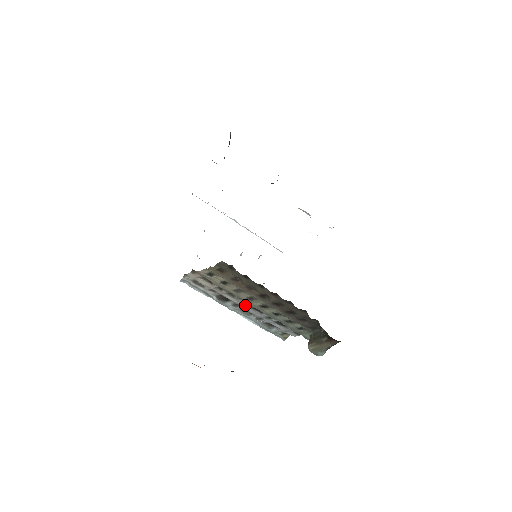
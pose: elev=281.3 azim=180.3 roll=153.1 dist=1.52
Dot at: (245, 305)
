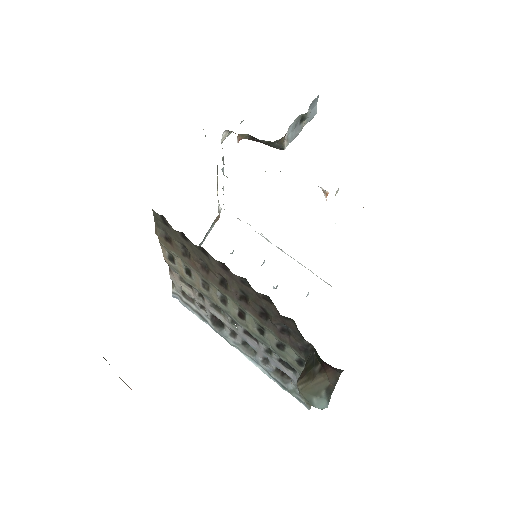
Dot at: (237, 328)
